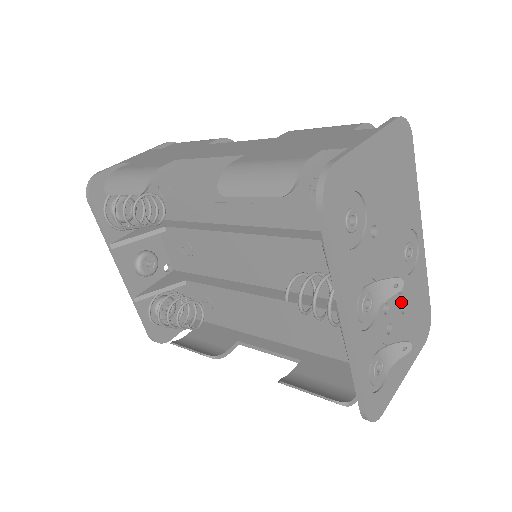
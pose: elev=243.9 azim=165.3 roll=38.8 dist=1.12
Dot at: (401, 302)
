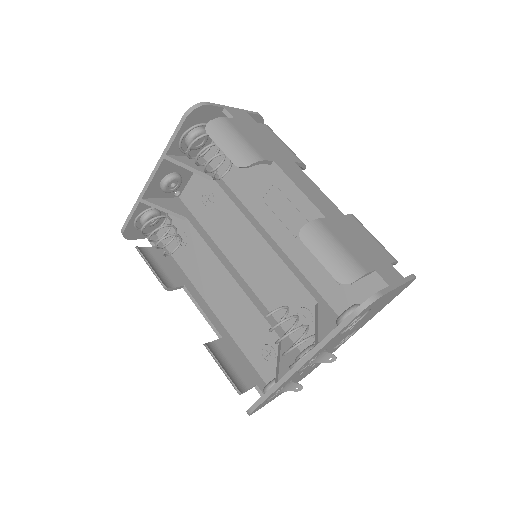
Dot at: occluded
